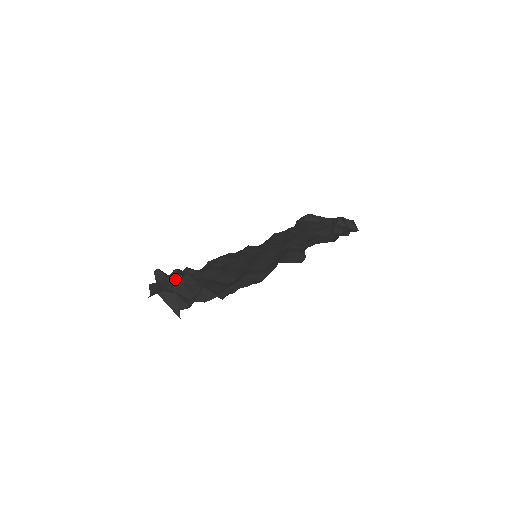
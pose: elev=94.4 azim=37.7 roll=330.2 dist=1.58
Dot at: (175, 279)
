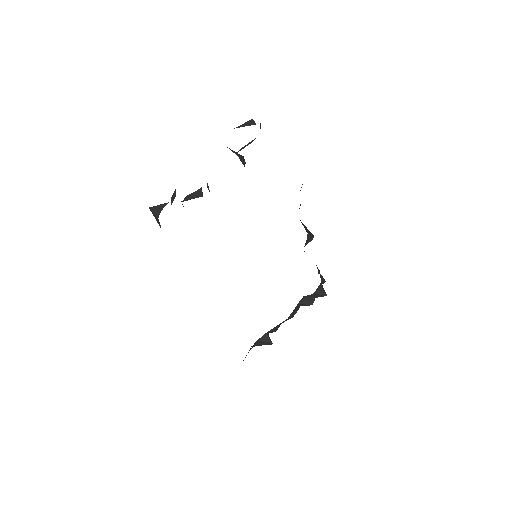
Dot at: (191, 197)
